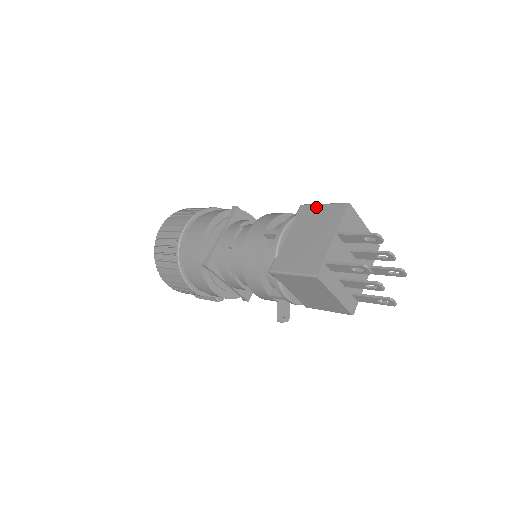
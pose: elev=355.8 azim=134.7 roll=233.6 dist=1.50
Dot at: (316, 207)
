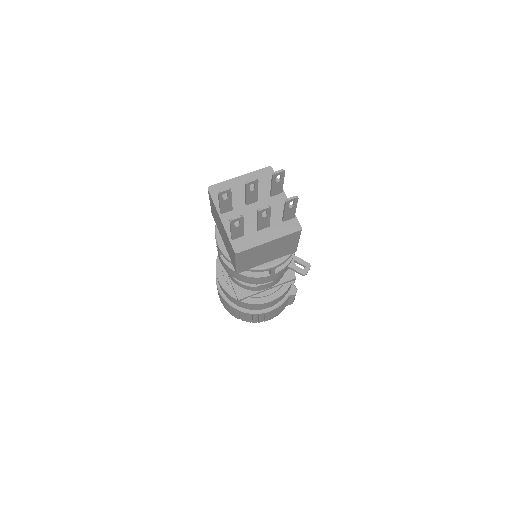
Dot at: (211, 208)
